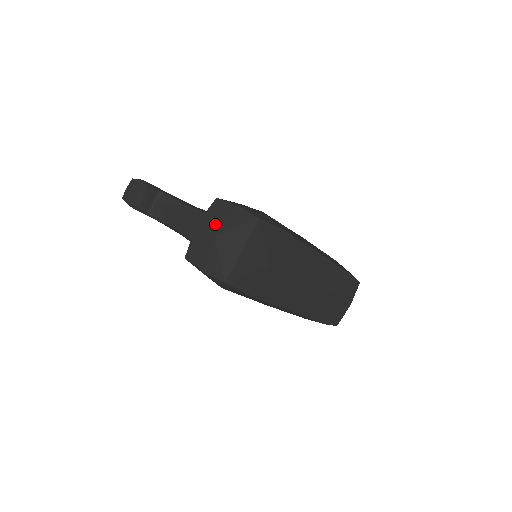
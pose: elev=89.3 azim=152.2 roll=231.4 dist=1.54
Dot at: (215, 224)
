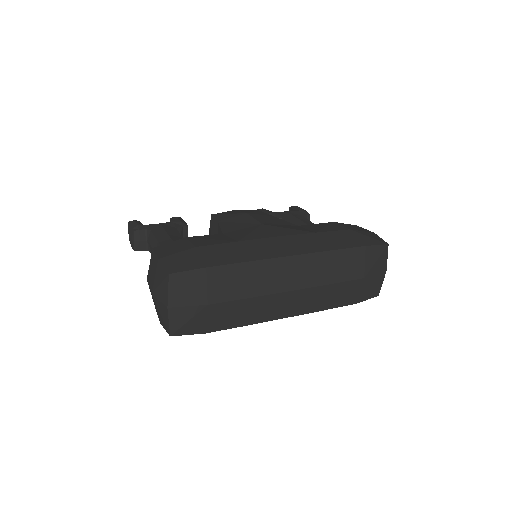
Dot at: (152, 280)
